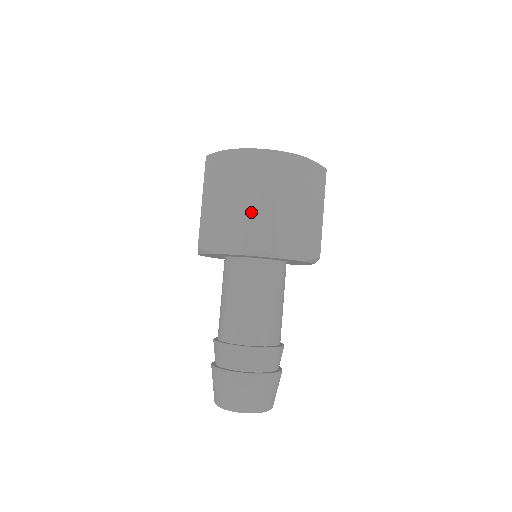
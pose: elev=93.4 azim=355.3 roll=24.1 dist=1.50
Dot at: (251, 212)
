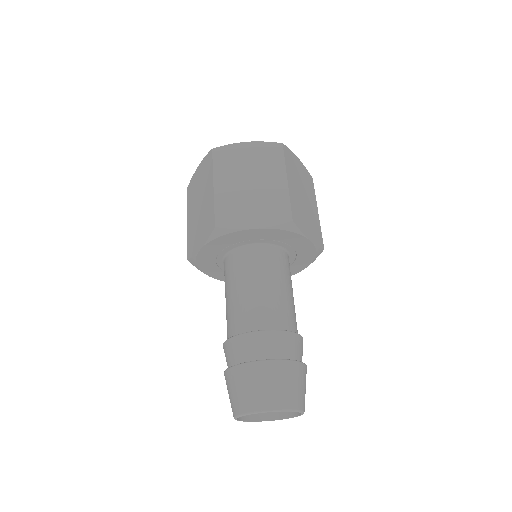
Dot at: (207, 204)
